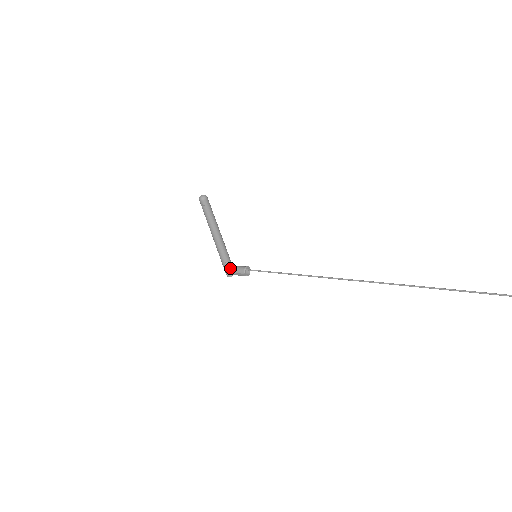
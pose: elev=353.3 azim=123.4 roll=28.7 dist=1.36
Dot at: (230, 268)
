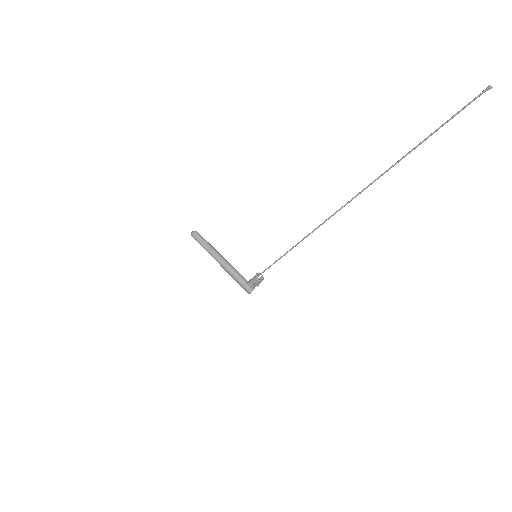
Dot at: (247, 284)
